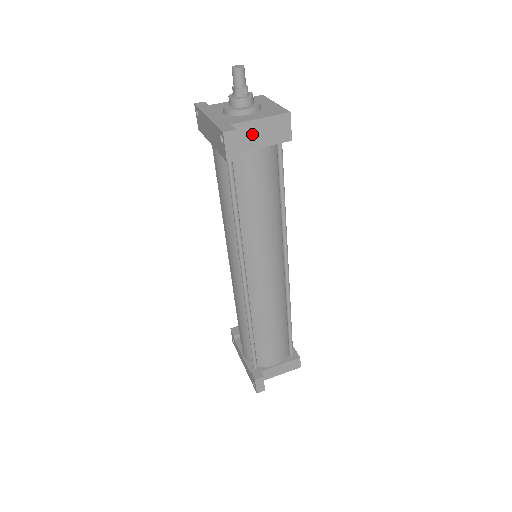
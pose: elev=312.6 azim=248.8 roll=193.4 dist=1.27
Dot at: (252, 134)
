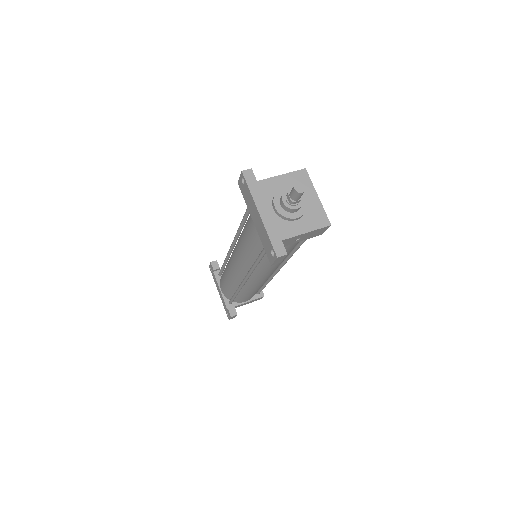
Dot at: (295, 239)
